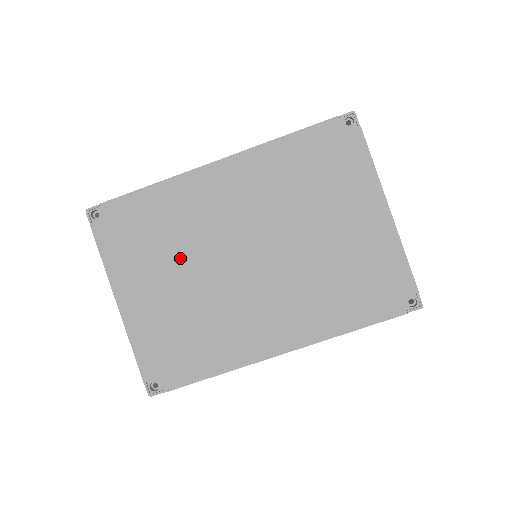
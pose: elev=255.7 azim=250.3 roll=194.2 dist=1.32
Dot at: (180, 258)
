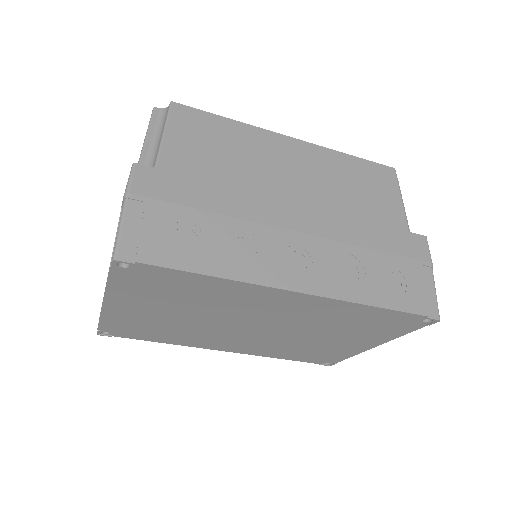
Dot at: (193, 310)
